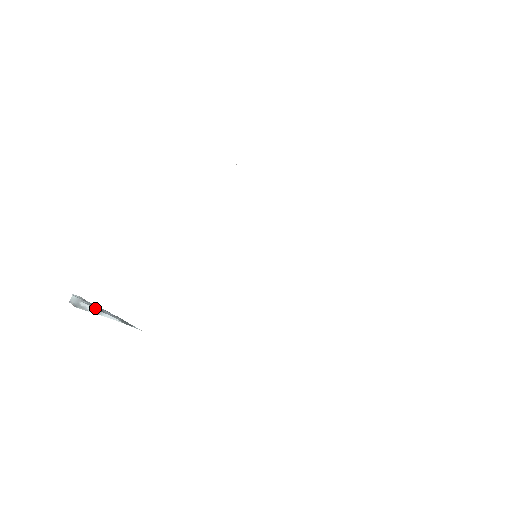
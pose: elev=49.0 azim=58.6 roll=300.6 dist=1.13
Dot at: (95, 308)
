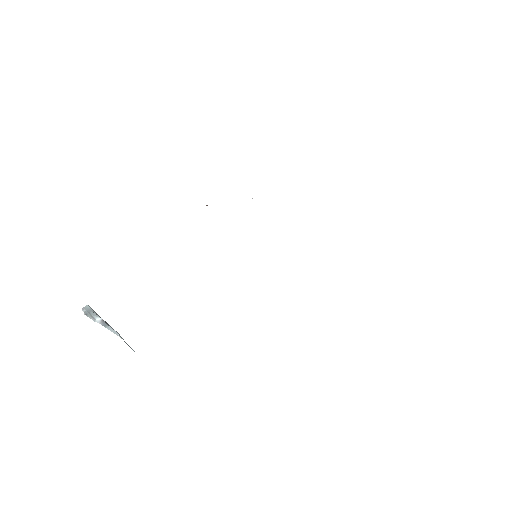
Dot at: (102, 319)
